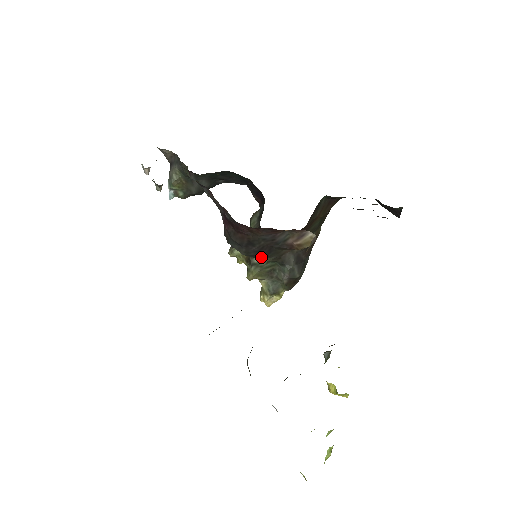
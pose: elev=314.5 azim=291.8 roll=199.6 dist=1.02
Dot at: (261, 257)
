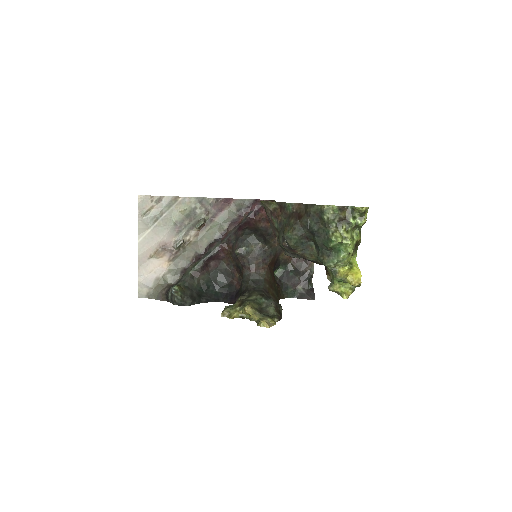
Dot at: (262, 241)
